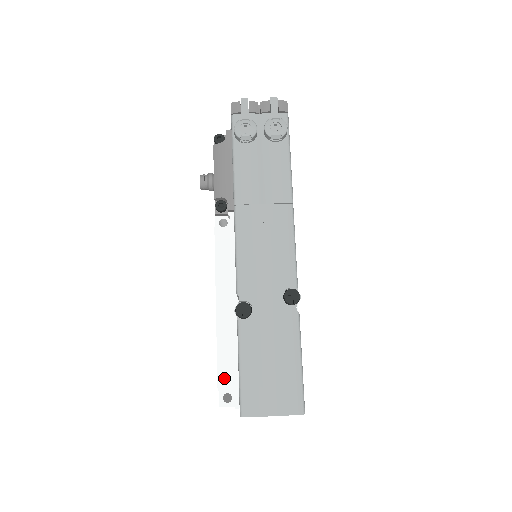
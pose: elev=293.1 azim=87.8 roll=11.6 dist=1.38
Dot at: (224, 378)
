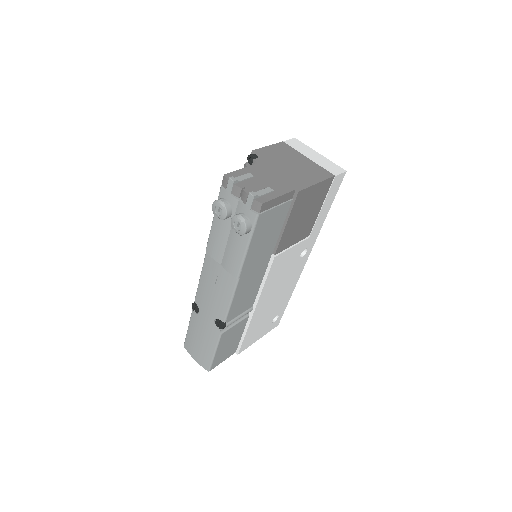
Dot at: occluded
